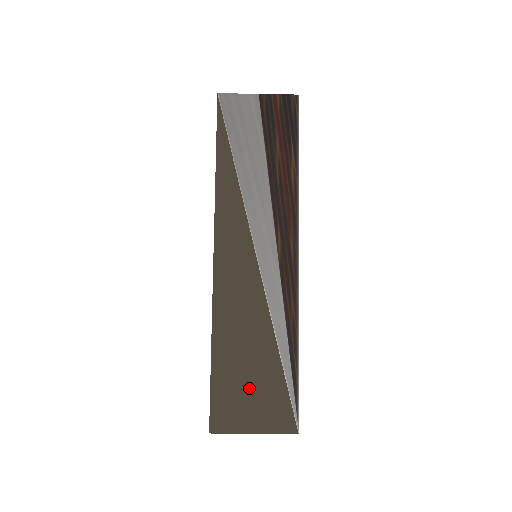
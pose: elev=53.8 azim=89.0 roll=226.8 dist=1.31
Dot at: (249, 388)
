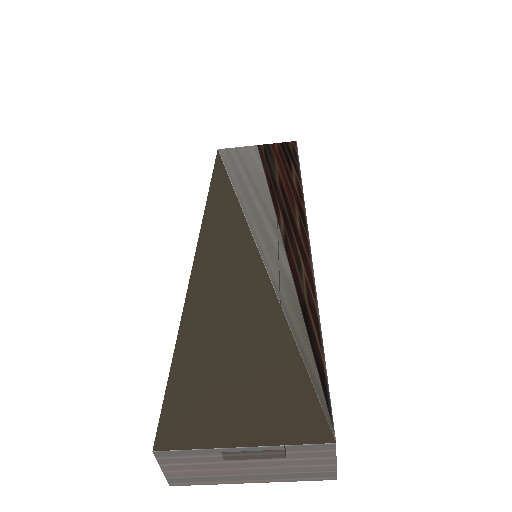
Dot at: (236, 373)
